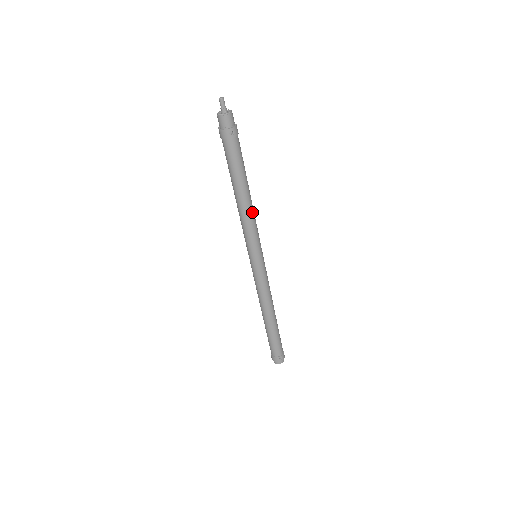
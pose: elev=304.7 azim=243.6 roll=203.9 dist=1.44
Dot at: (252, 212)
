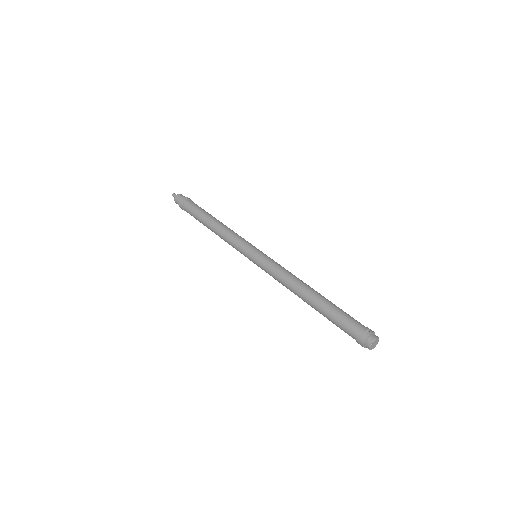
Dot at: (229, 228)
